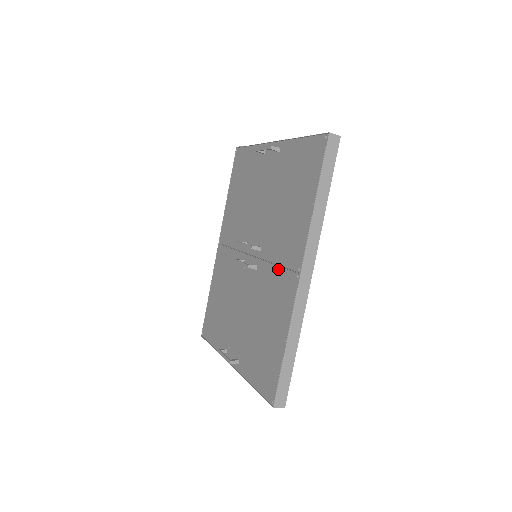
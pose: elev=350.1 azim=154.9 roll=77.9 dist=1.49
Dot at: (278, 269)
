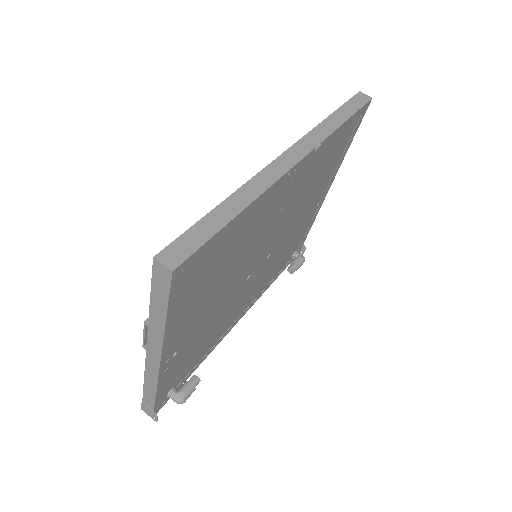
Dot at: occluded
